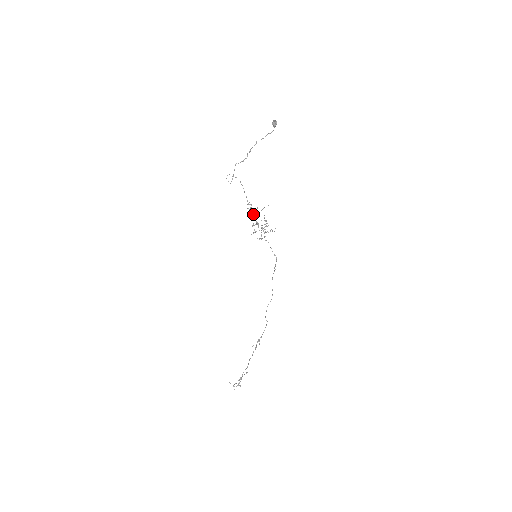
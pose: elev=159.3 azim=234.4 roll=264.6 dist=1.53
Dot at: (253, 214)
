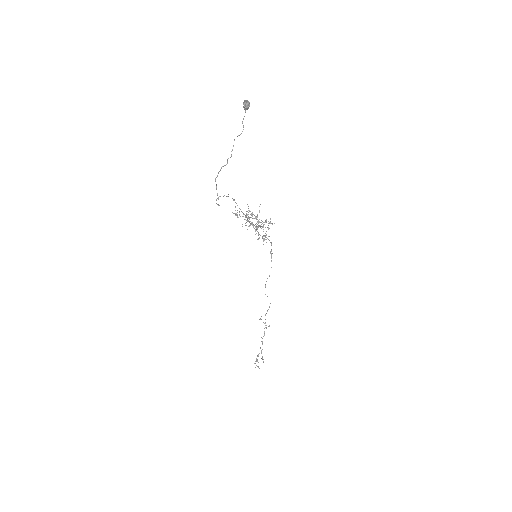
Dot at: (248, 220)
